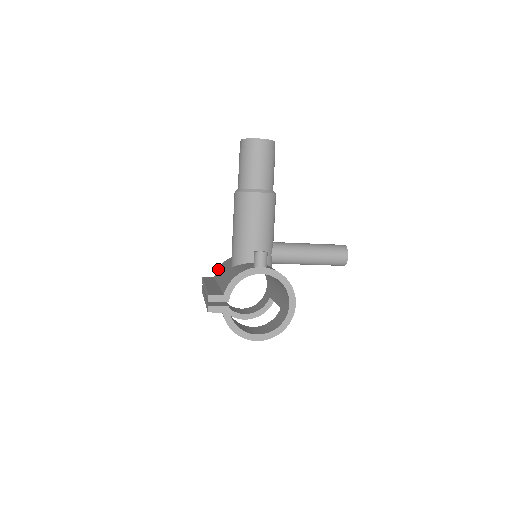
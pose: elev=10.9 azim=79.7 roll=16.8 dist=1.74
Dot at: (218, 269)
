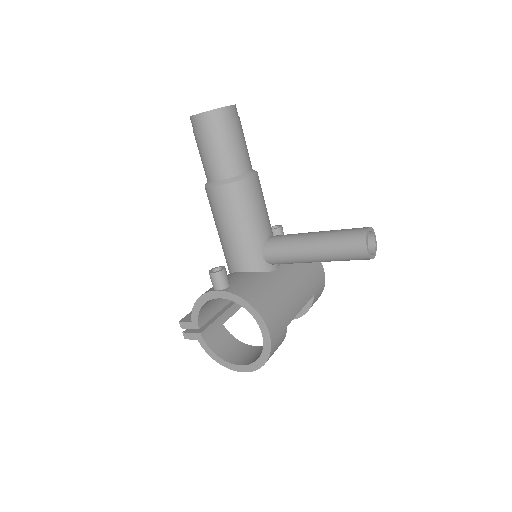
Dot at: occluded
